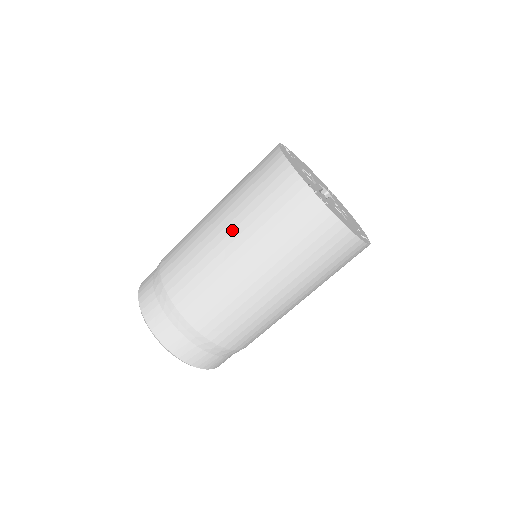
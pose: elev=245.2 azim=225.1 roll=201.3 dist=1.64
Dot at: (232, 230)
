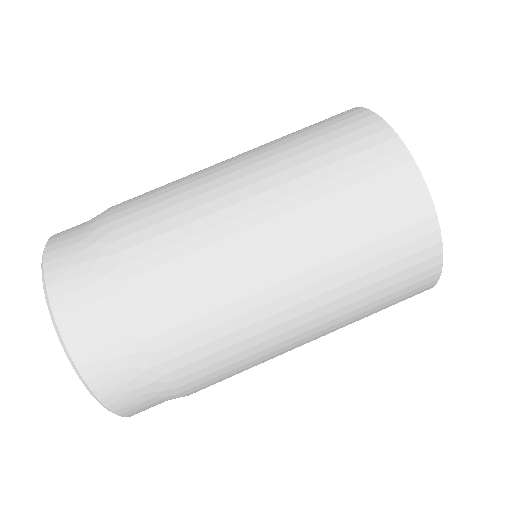
Dot at: occluded
